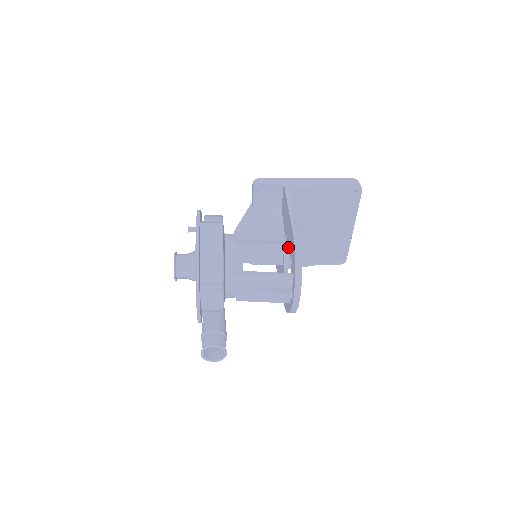
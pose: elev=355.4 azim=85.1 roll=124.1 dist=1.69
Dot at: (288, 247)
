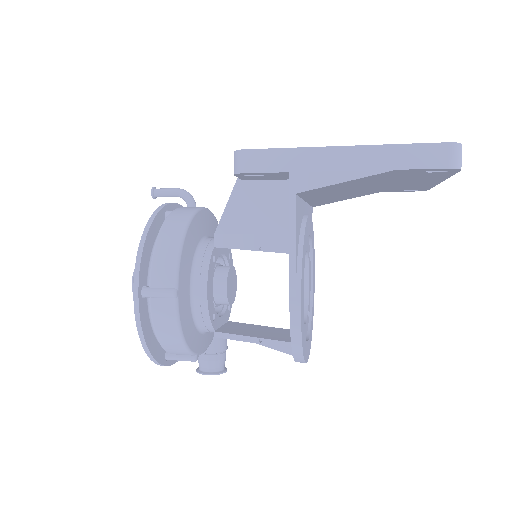
Dot at: occluded
